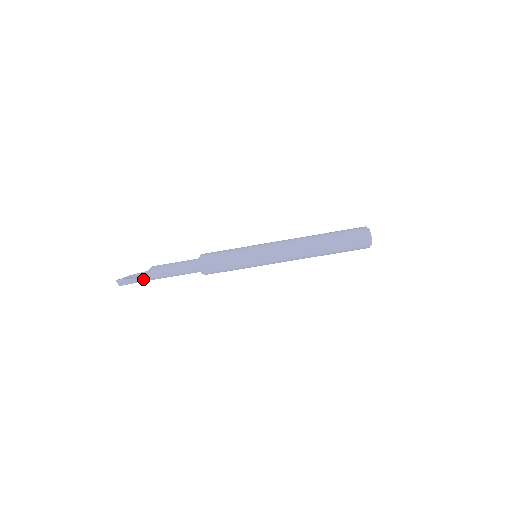
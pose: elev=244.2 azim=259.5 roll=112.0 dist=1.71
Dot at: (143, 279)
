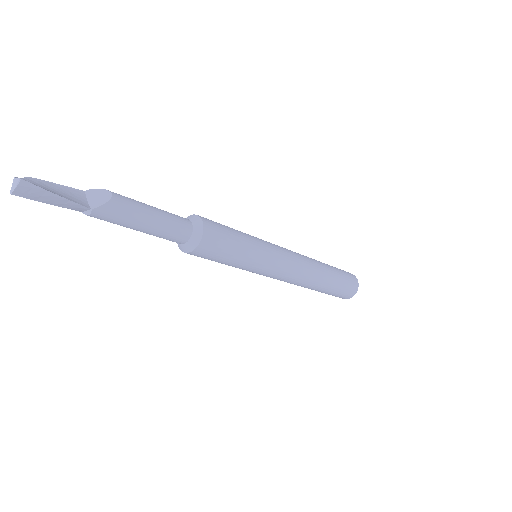
Dot at: (78, 207)
